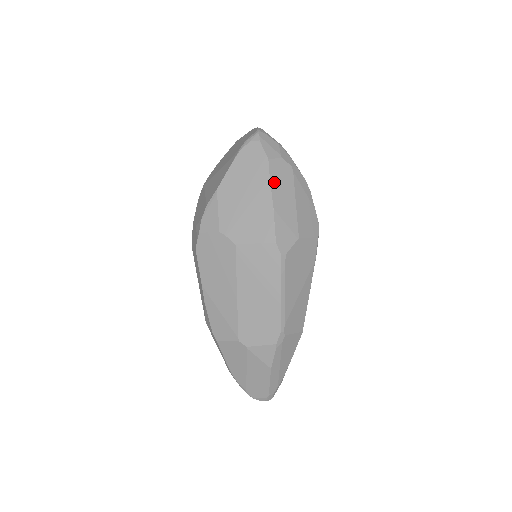
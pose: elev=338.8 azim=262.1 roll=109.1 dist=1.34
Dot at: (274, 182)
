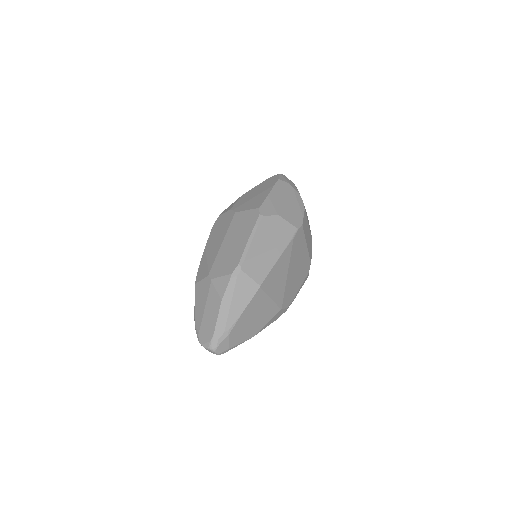
Dot at: (276, 188)
